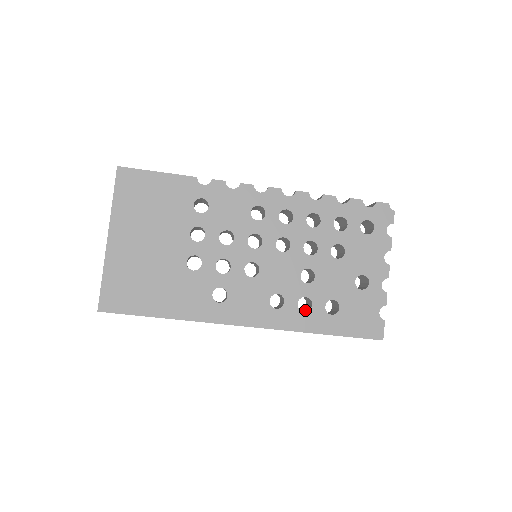
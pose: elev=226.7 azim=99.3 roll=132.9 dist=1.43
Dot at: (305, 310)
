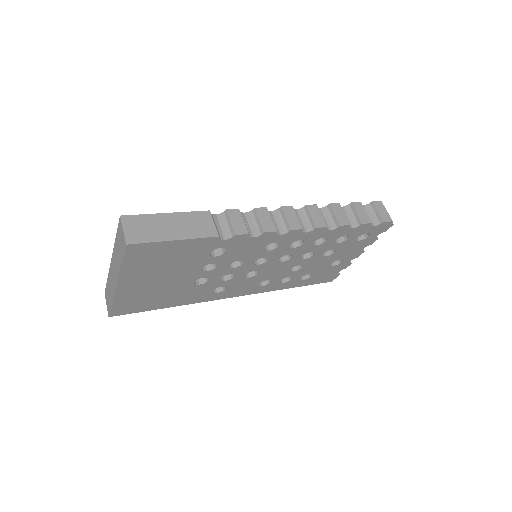
Dot at: occluded
